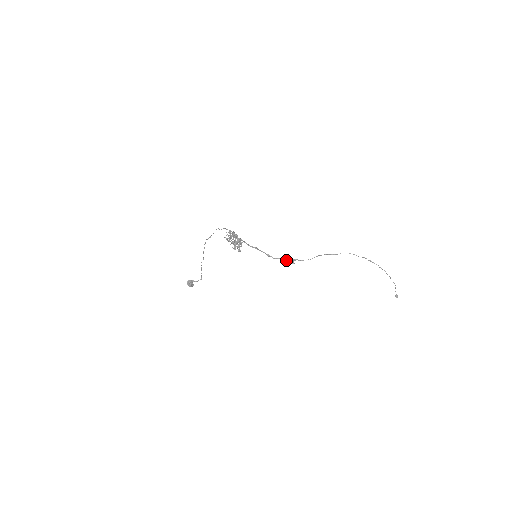
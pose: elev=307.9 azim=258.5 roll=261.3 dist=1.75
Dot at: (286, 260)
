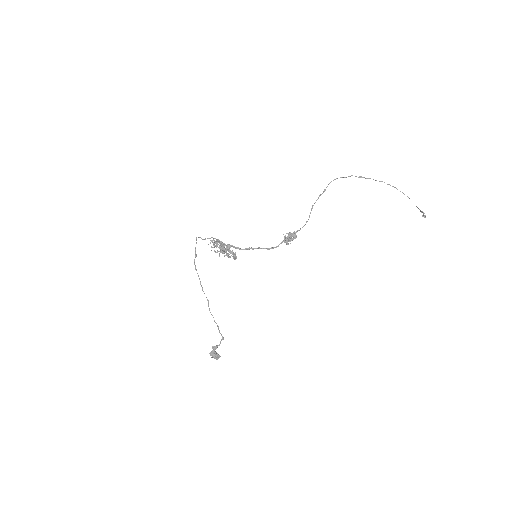
Dot at: (287, 240)
